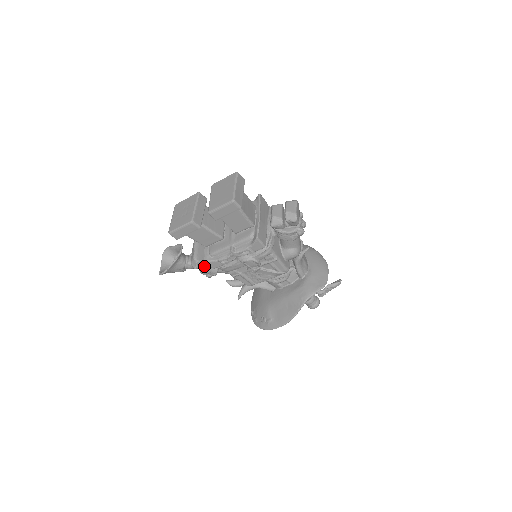
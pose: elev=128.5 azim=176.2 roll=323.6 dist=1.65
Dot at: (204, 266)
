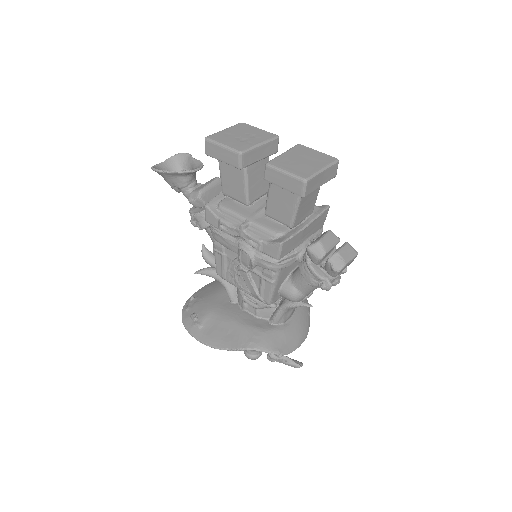
Dot at: (200, 209)
